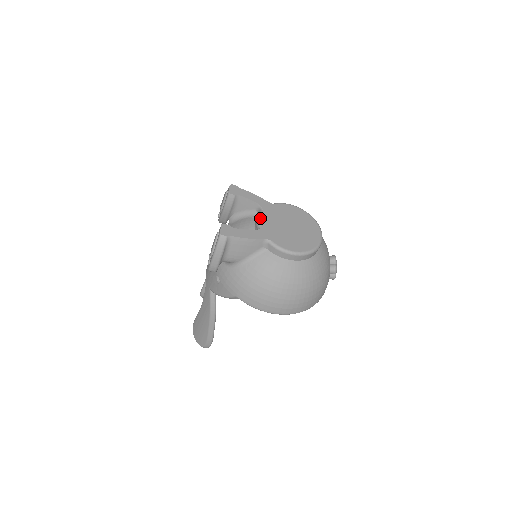
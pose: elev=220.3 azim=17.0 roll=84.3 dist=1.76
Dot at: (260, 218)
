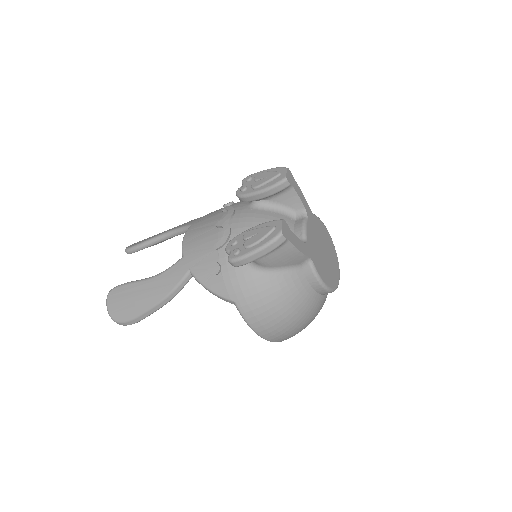
Dot at: (306, 228)
